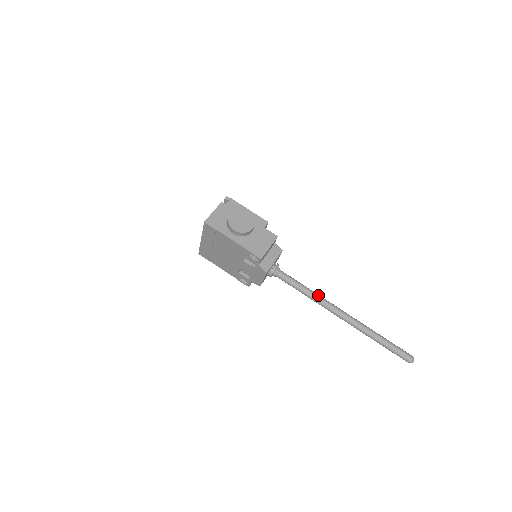
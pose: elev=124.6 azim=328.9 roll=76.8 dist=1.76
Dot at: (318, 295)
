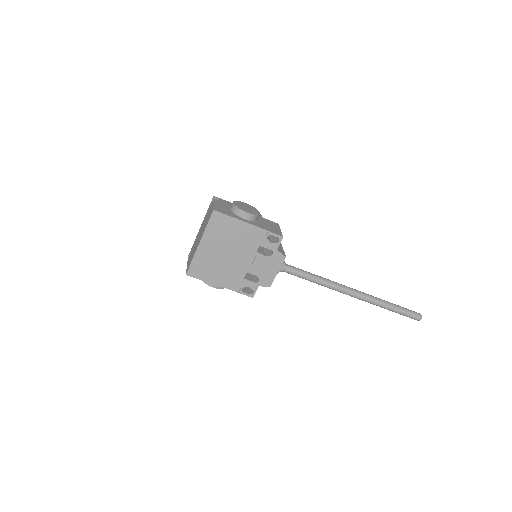
Dot at: (327, 279)
